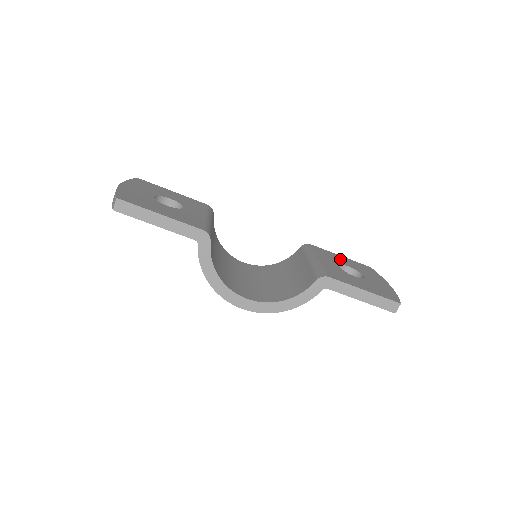
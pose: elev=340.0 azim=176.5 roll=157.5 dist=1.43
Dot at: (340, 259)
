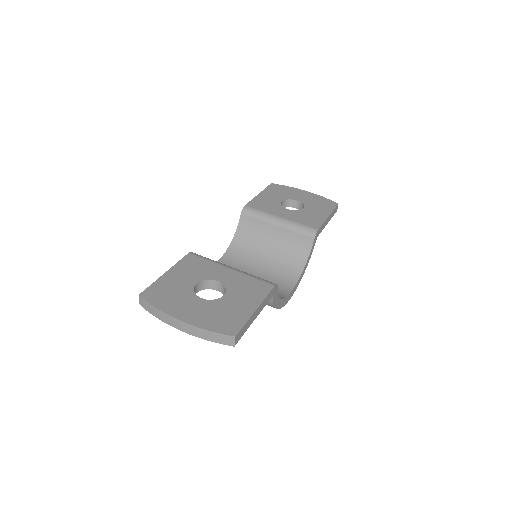
Dot at: (269, 199)
